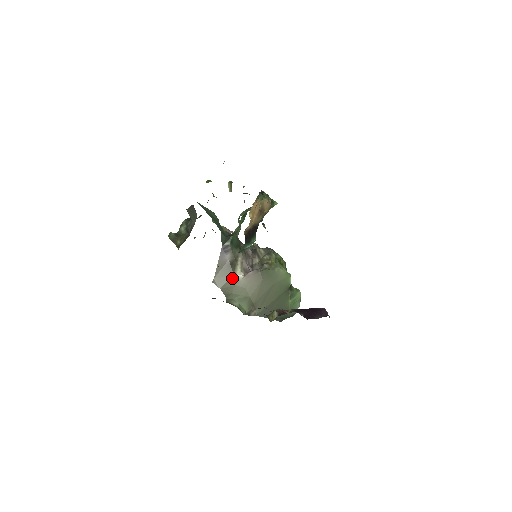
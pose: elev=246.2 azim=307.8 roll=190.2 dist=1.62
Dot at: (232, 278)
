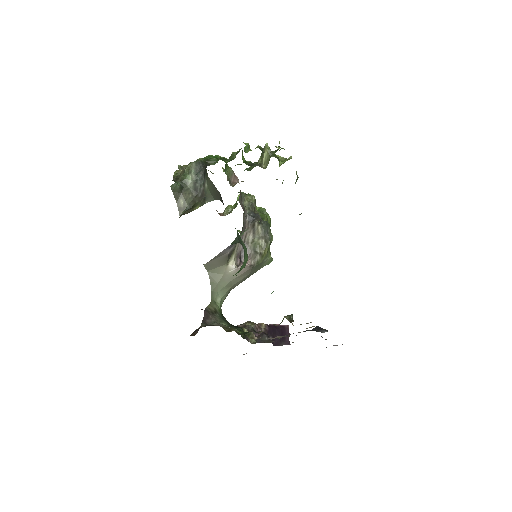
Dot at: (224, 267)
